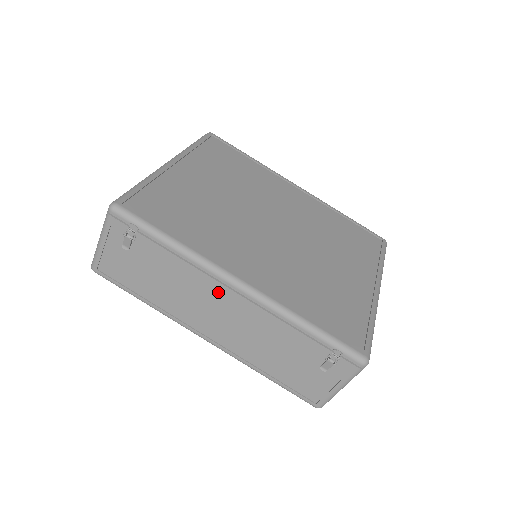
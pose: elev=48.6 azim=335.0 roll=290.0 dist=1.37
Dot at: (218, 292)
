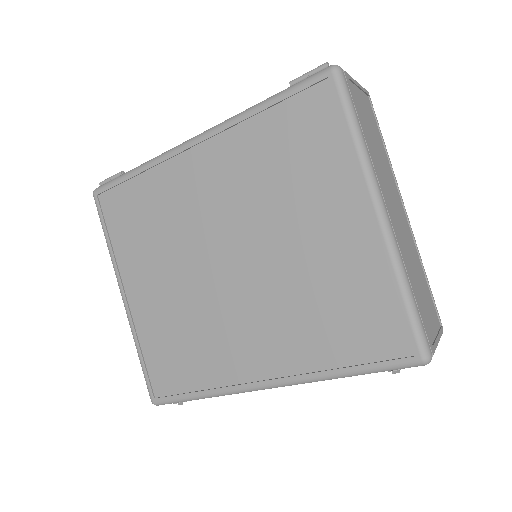
Dot at: occluded
